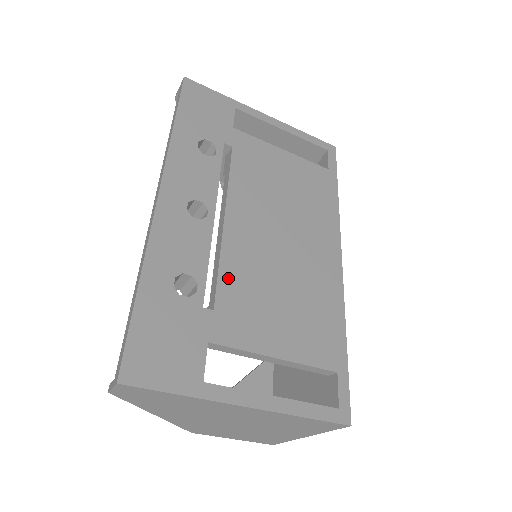
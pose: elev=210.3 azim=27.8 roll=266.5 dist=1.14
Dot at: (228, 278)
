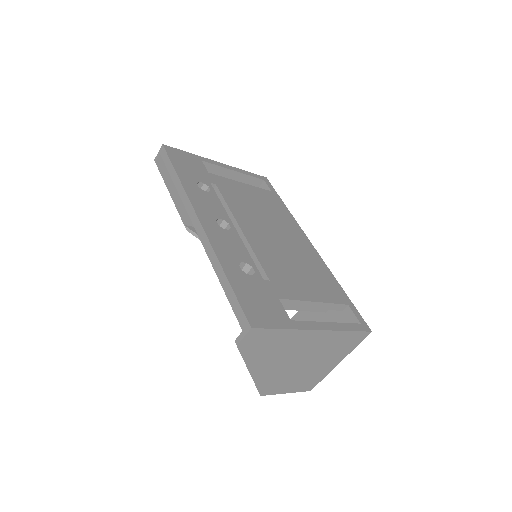
Dot at: (264, 261)
